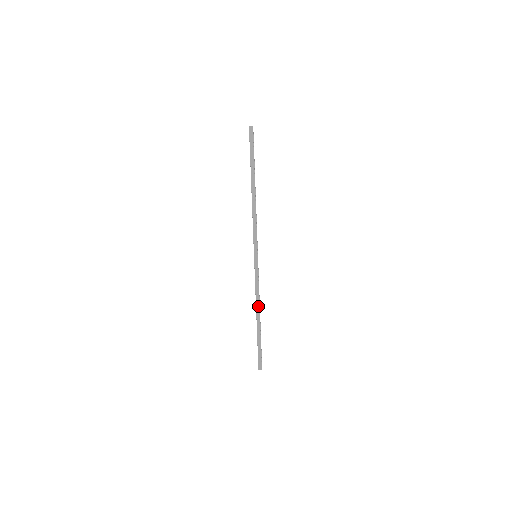
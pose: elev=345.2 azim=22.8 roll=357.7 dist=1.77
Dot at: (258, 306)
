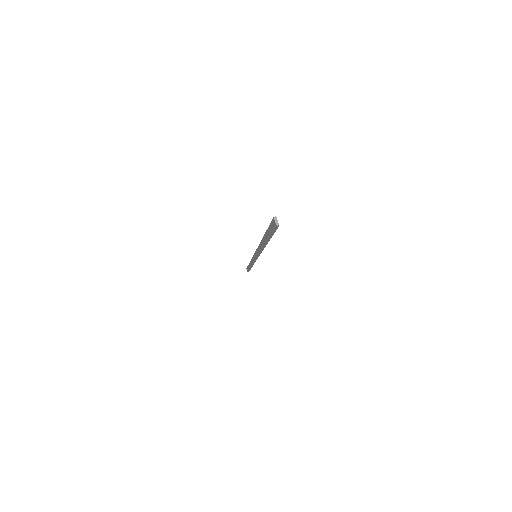
Dot at: (251, 264)
